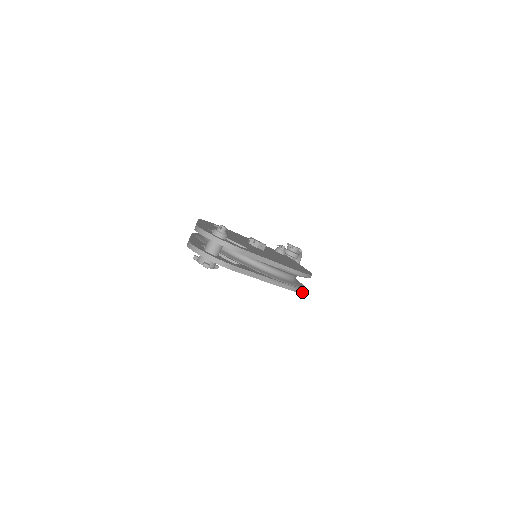
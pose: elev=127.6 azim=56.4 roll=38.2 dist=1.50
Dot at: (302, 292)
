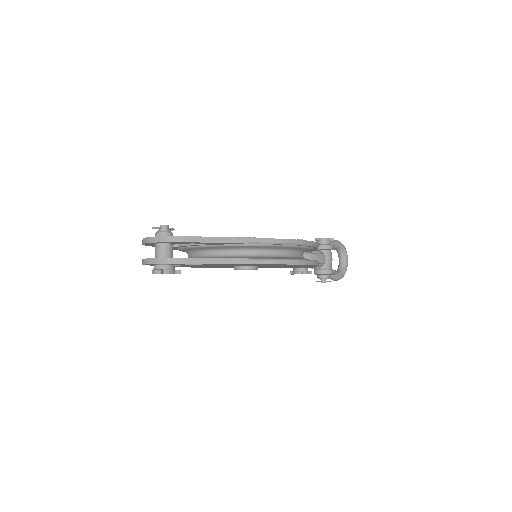
Dot at: occluded
